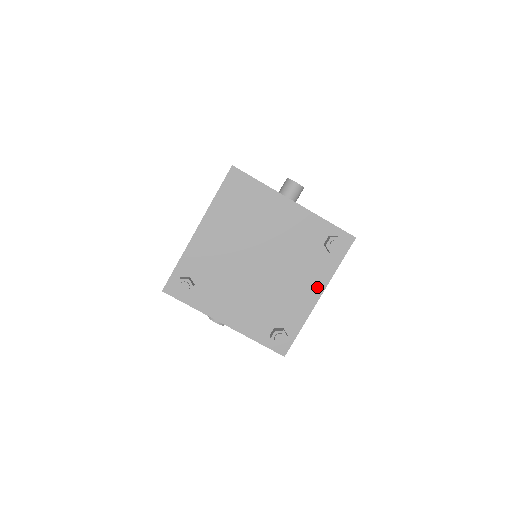
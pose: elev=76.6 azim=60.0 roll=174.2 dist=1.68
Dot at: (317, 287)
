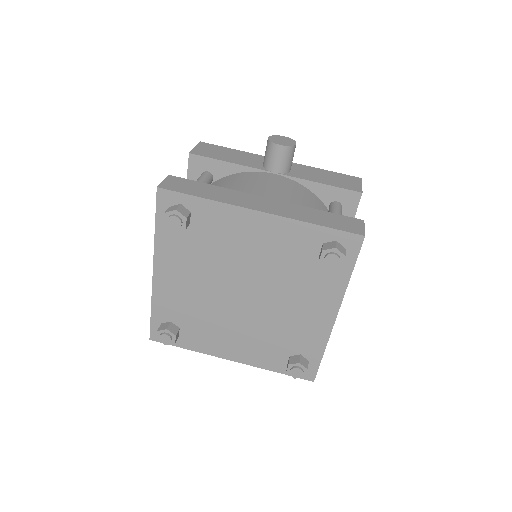
Dot at: (328, 306)
